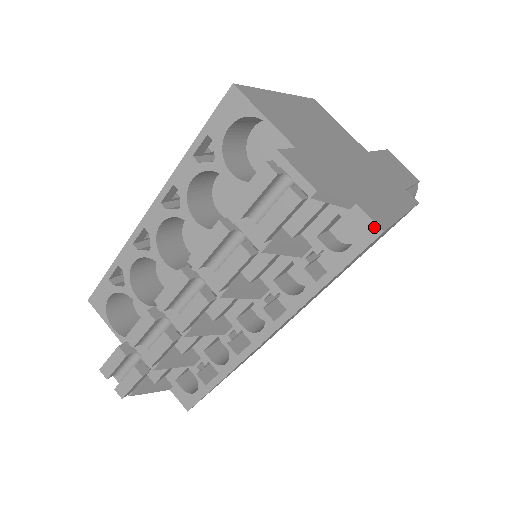
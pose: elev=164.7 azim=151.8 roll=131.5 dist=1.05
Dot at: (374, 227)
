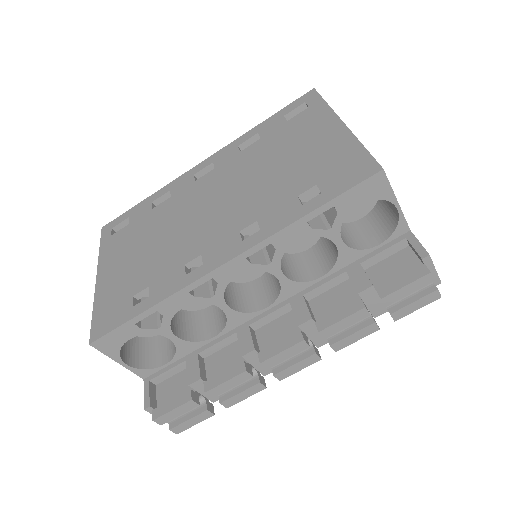
Dot at: occluded
